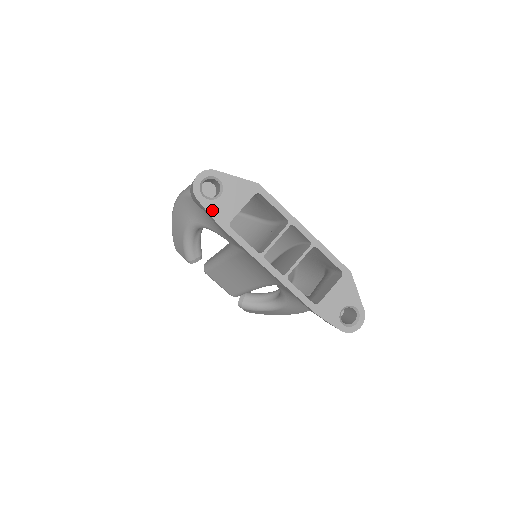
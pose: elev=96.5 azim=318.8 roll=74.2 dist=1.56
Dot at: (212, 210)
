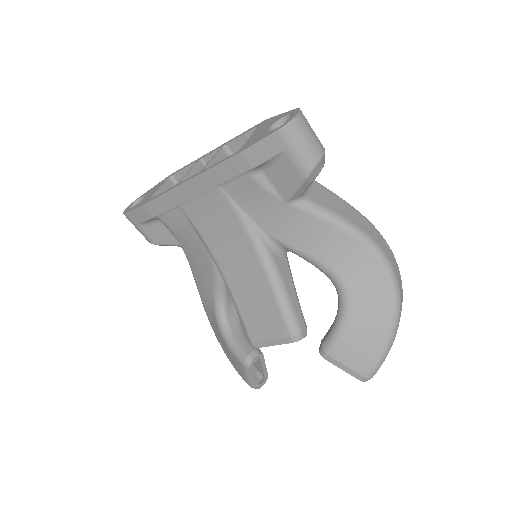
Dot at: (136, 207)
